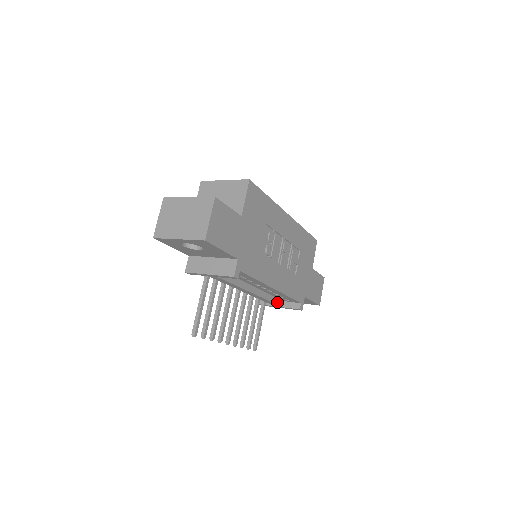
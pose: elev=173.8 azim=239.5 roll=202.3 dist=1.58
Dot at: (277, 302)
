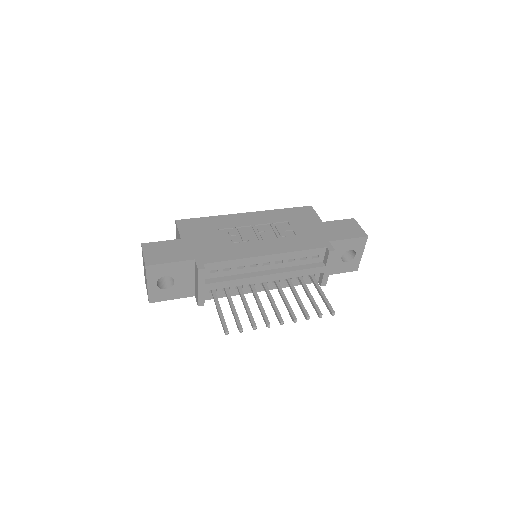
Dot at: (312, 267)
